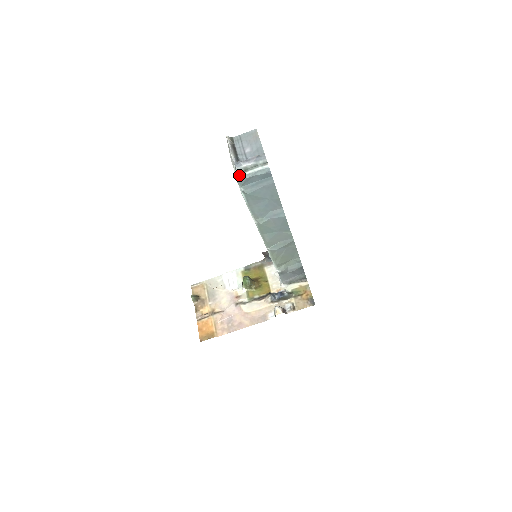
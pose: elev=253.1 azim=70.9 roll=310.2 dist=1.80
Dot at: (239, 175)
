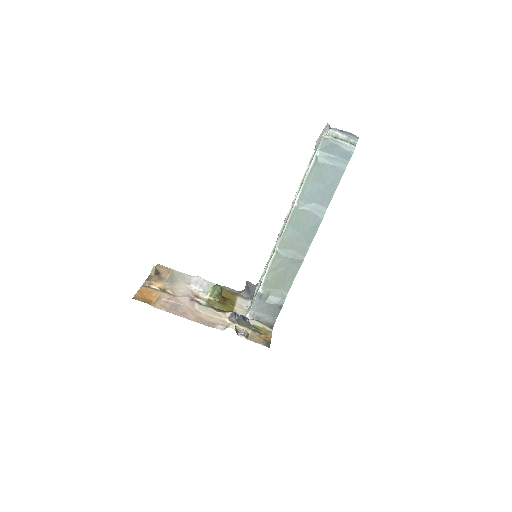
Dot at: (328, 136)
